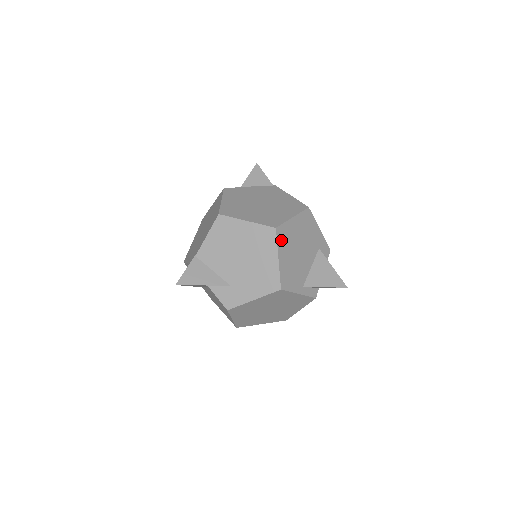
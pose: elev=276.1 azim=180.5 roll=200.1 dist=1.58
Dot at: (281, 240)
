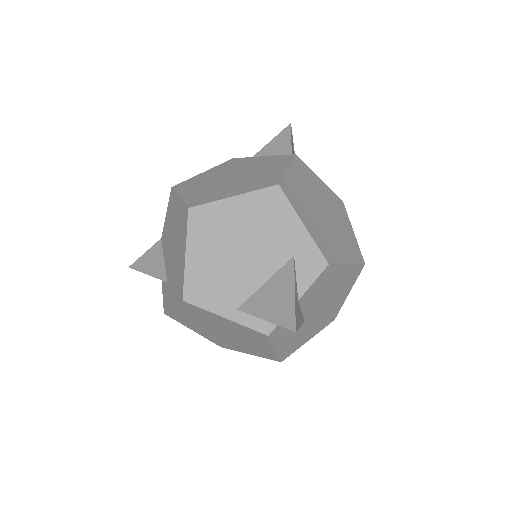
Dot at: (197, 228)
